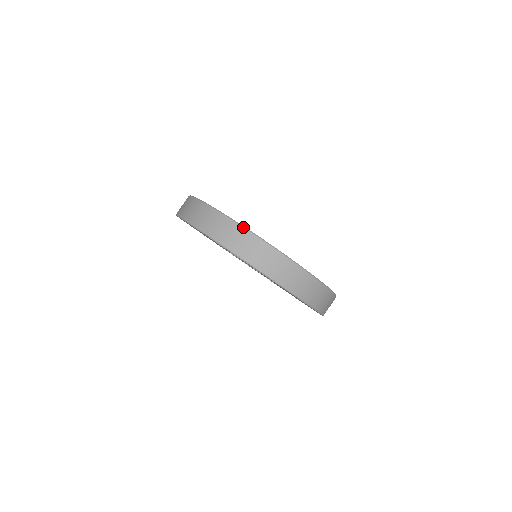
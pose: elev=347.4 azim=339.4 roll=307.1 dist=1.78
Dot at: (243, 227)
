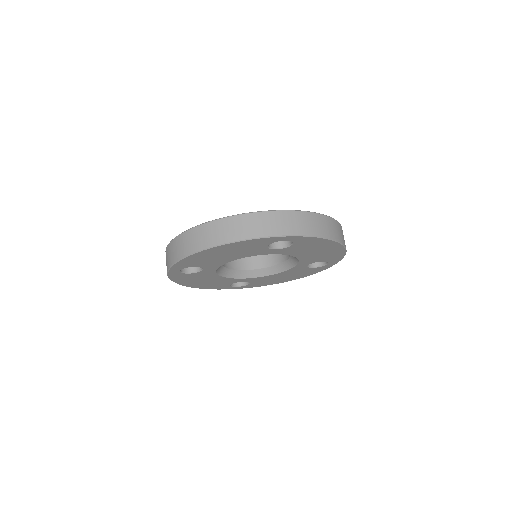
Dot at: (297, 211)
